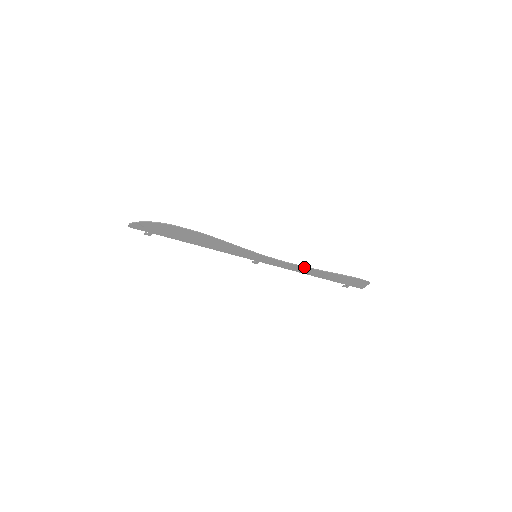
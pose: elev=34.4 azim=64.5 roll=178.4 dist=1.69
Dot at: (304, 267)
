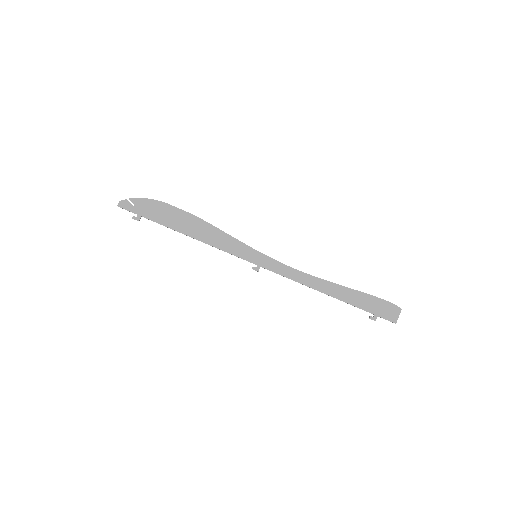
Dot at: (314, 277)
